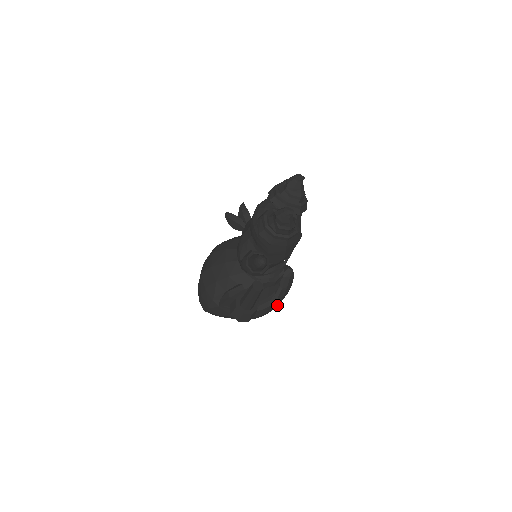
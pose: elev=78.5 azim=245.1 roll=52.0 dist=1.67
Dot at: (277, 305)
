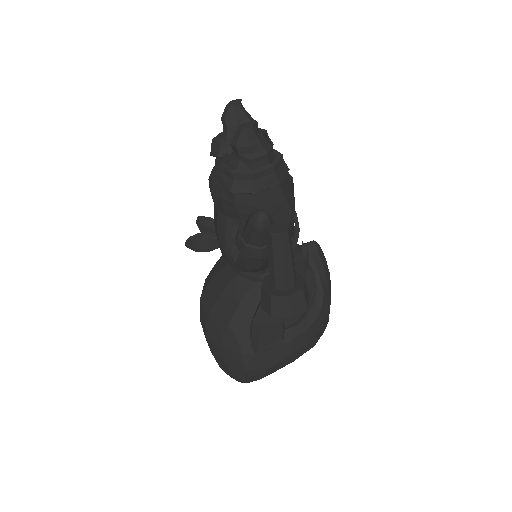
Dot at: (329, 306)
